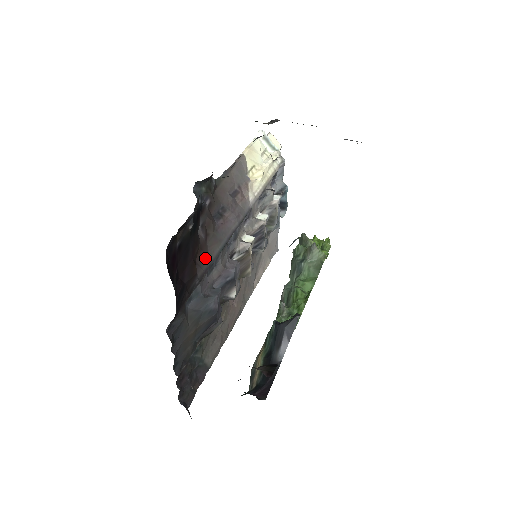
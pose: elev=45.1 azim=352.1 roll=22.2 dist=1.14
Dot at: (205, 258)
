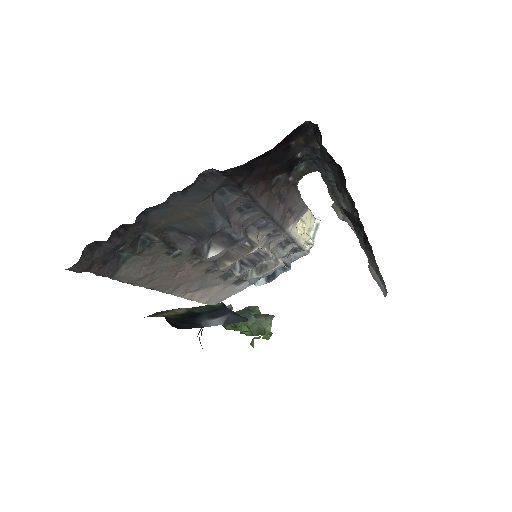
Dot at: (260, 192)
